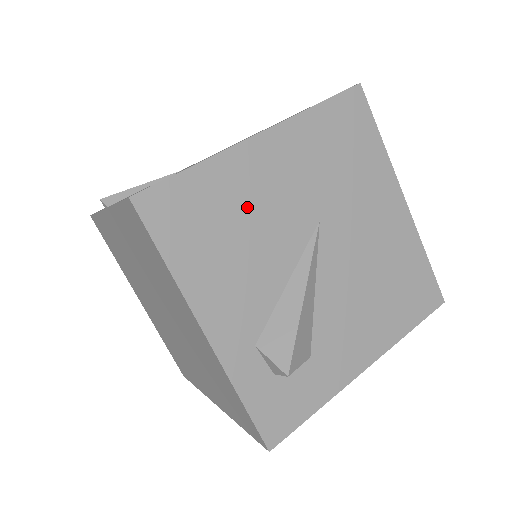
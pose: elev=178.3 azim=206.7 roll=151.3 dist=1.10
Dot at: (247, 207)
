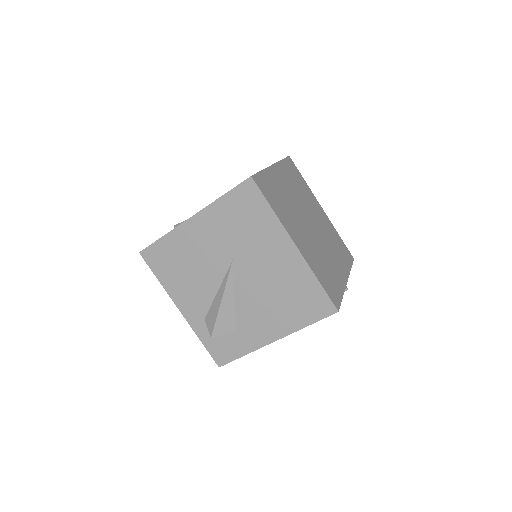
Dot at: (190, 254)
